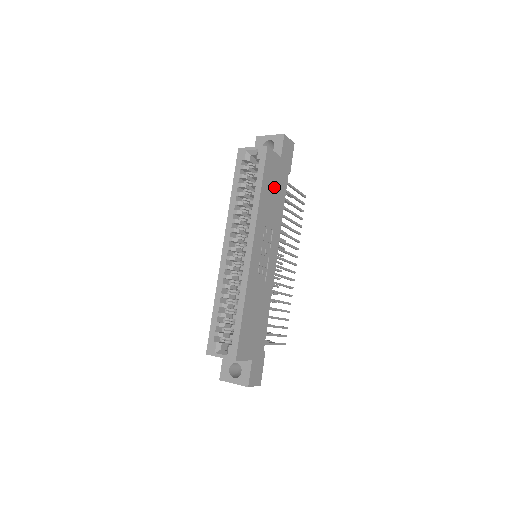
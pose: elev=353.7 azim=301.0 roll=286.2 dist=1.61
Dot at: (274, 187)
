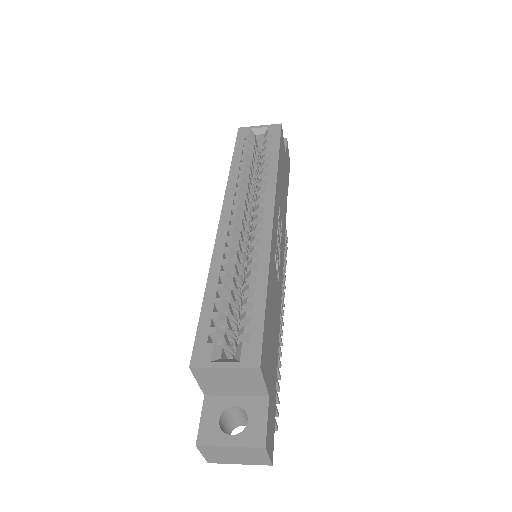
Dot at: (283, 176)
